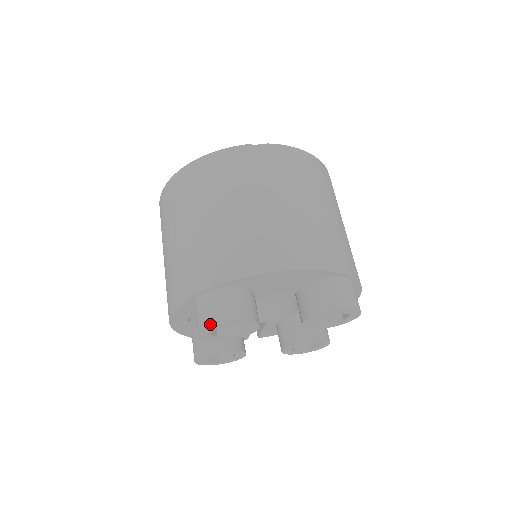
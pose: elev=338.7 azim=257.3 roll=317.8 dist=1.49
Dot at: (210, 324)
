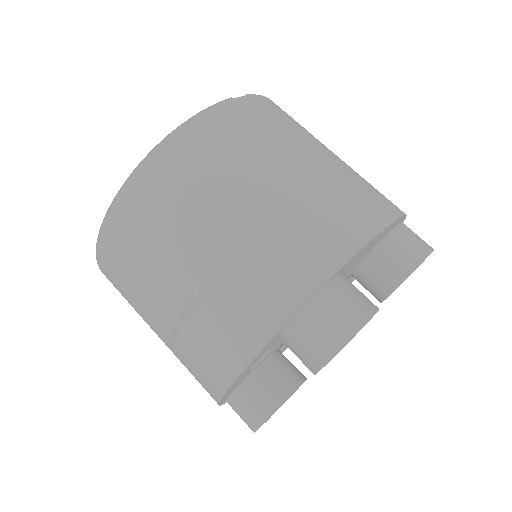
Dot at: (350, 337)
